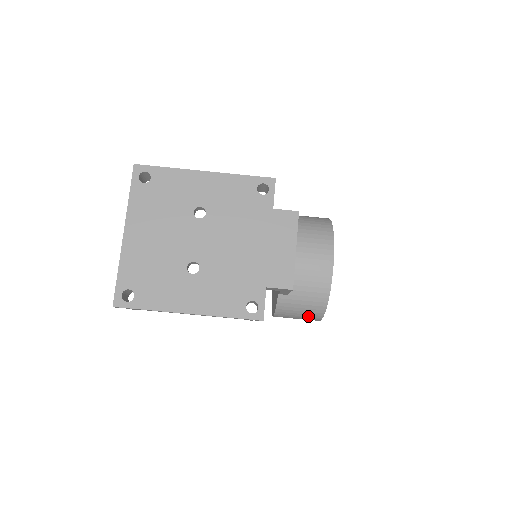
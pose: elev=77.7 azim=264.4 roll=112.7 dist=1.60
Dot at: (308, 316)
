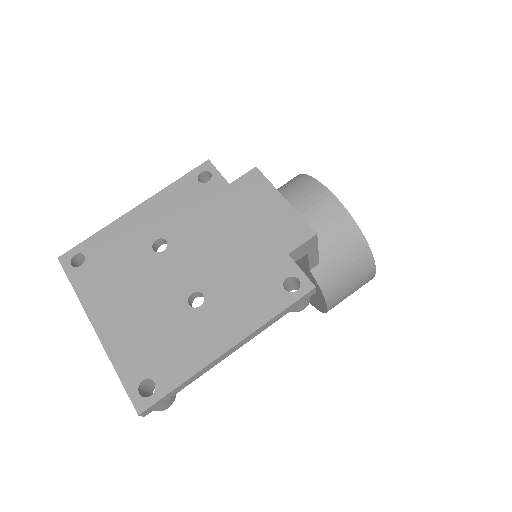
Dot at: (360, 274)
